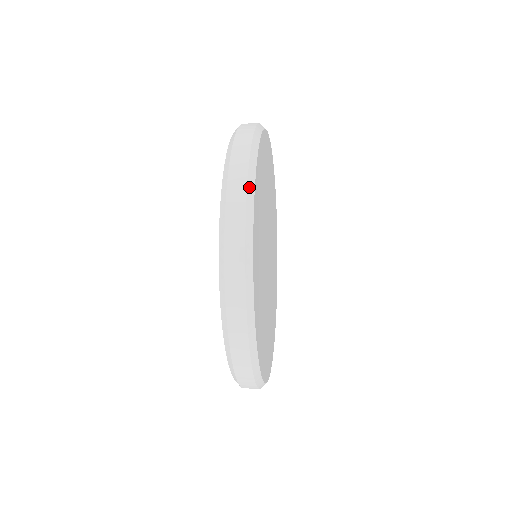
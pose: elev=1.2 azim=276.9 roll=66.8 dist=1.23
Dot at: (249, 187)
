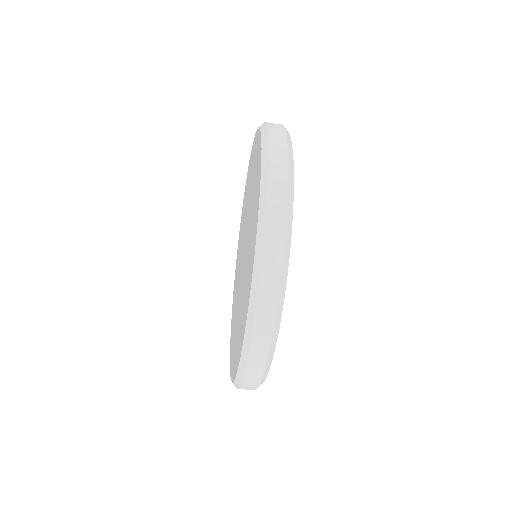
Dot at: occluded
